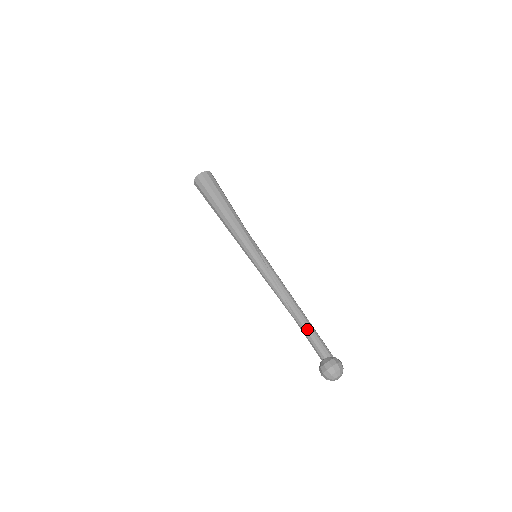
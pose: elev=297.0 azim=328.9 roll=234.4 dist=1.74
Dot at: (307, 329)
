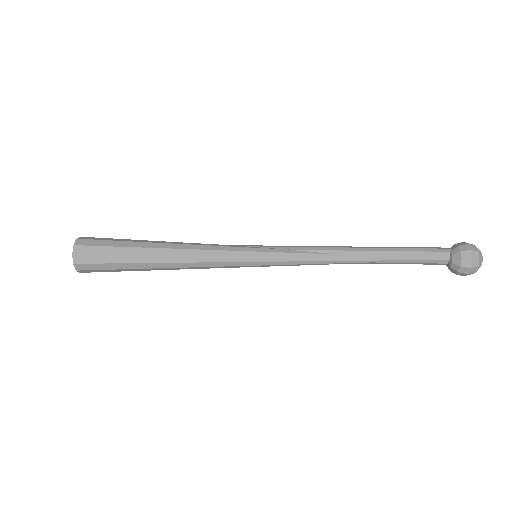
Dot at: (401, 253)
